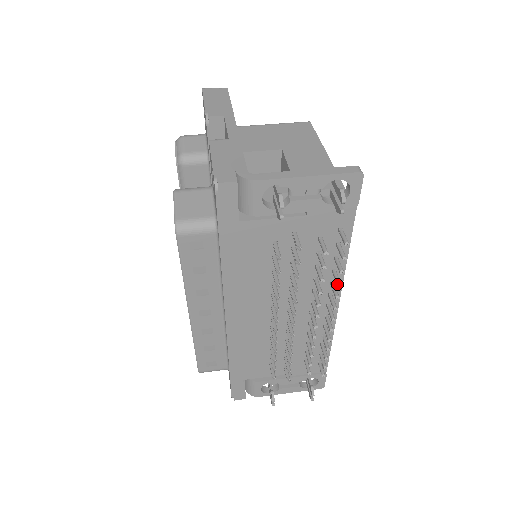
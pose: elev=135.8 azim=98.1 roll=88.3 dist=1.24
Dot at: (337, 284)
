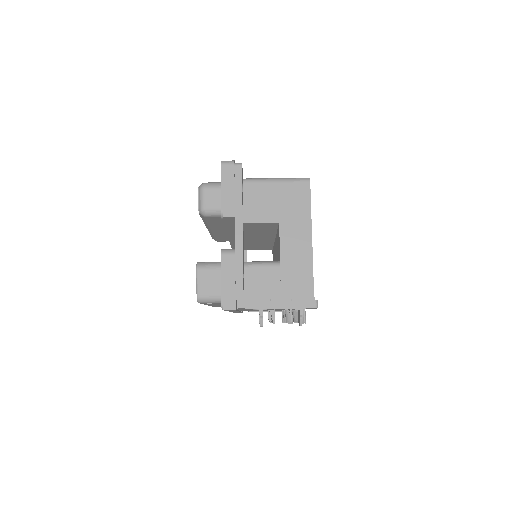
Dot at: occluded
